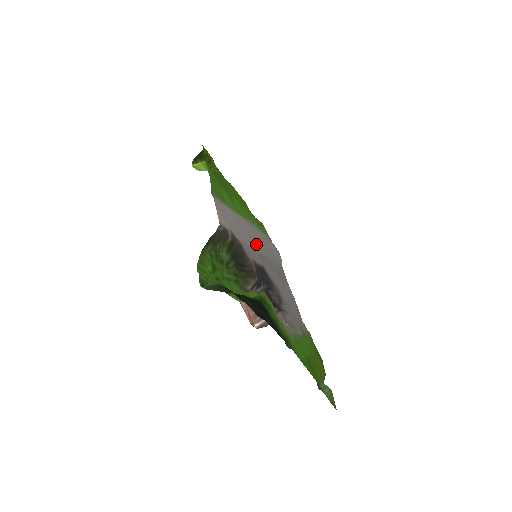
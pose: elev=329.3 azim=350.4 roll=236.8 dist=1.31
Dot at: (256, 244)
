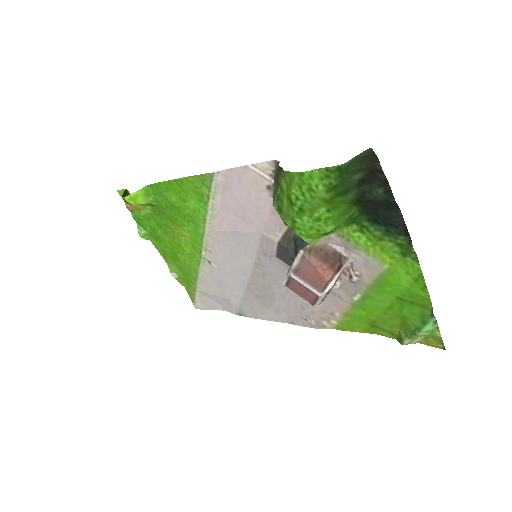
Dot at: (243, 252)
